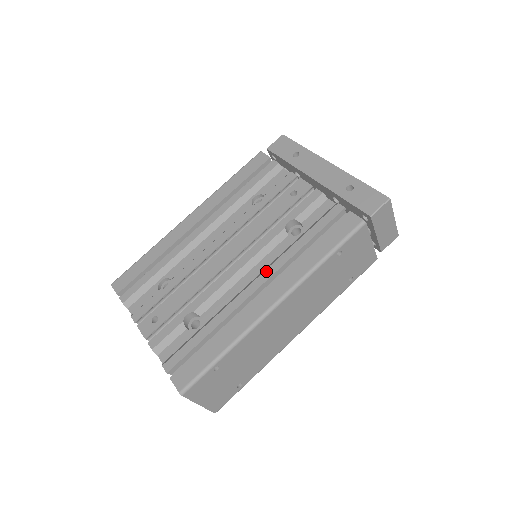
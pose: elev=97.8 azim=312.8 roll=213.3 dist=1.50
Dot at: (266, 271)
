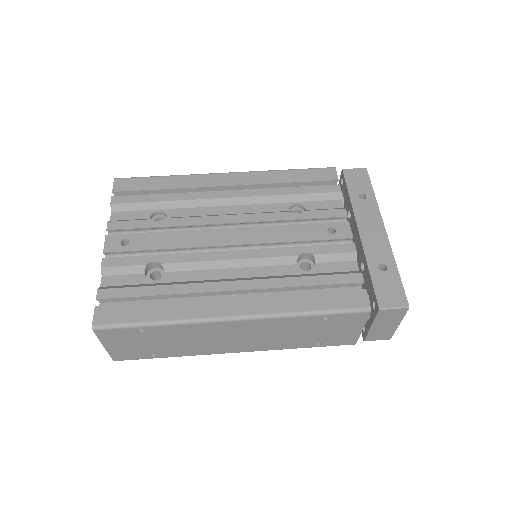
Dot at: (251, 281)
